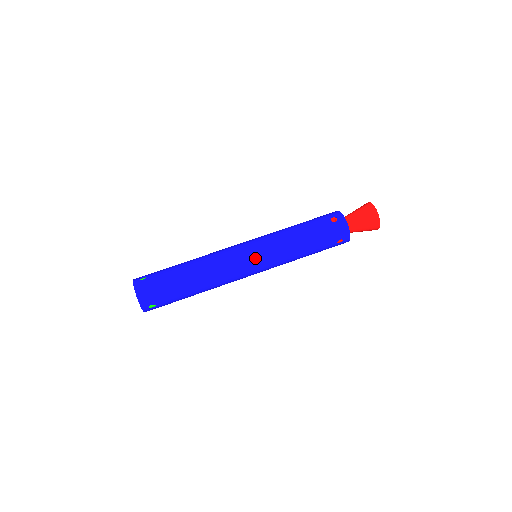
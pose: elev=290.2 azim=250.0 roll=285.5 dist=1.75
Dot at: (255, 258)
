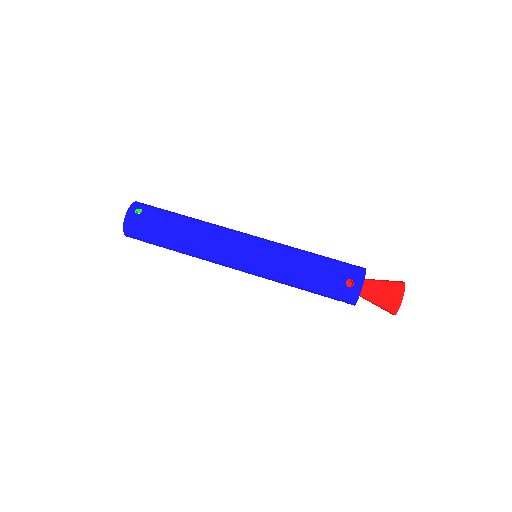
Dot at: (247, 266)
